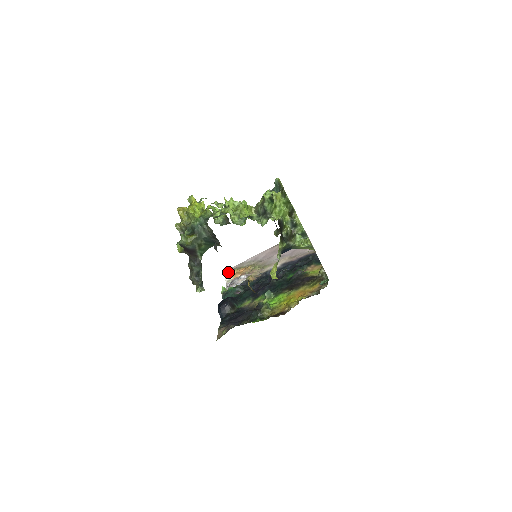
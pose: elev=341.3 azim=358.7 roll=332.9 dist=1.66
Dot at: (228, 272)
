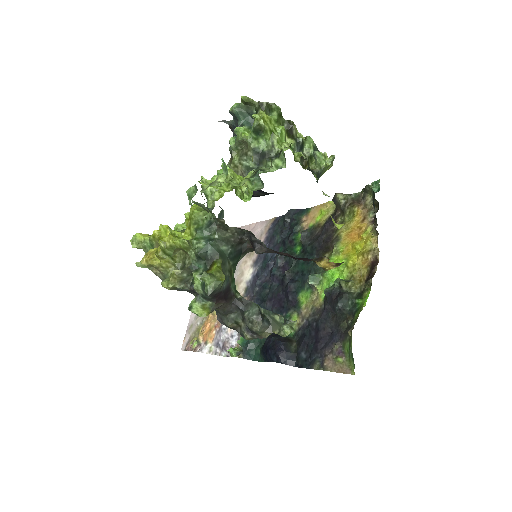
Dot at: (192, 347)
